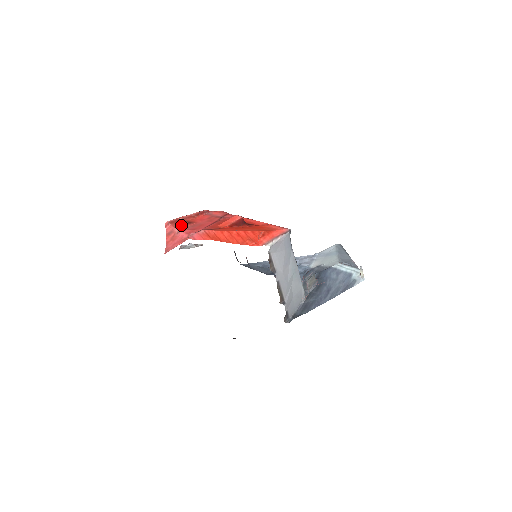
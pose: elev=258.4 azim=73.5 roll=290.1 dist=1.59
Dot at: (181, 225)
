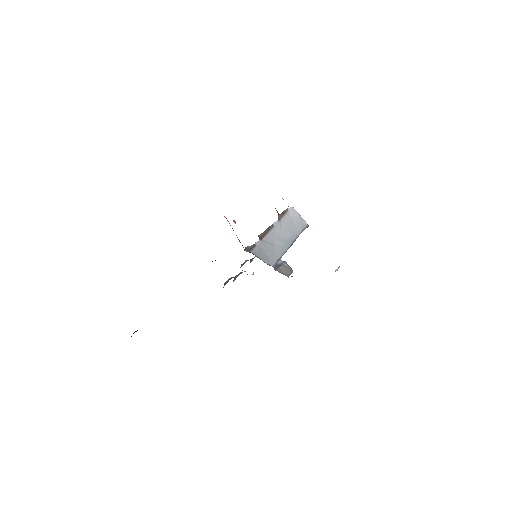
Dot at: occluded
